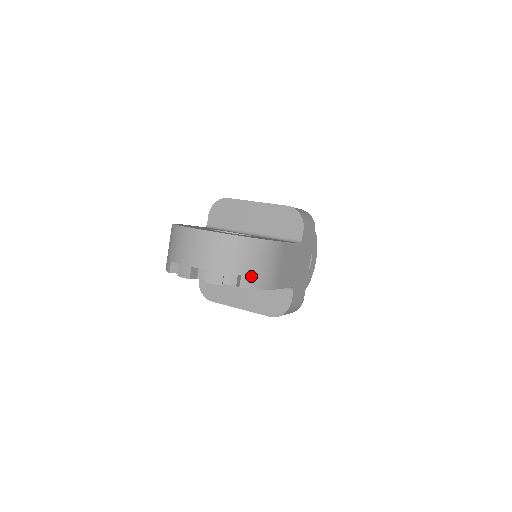
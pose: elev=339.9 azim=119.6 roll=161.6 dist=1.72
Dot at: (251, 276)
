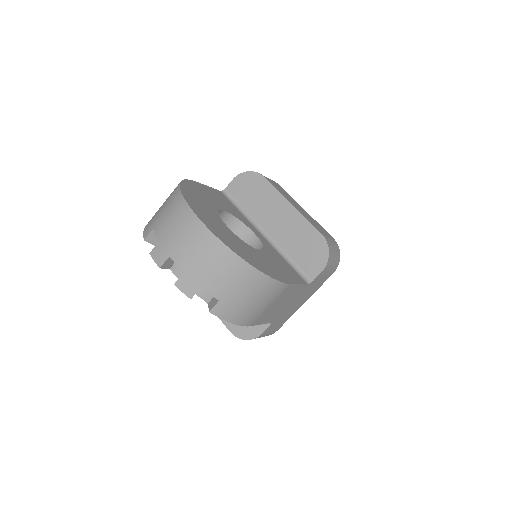
Dot at: (230, 306)
